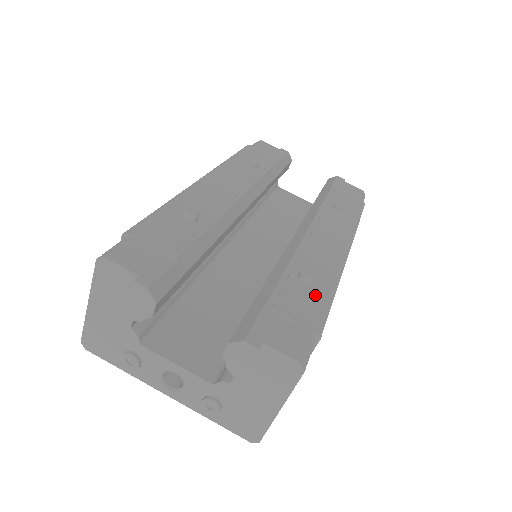
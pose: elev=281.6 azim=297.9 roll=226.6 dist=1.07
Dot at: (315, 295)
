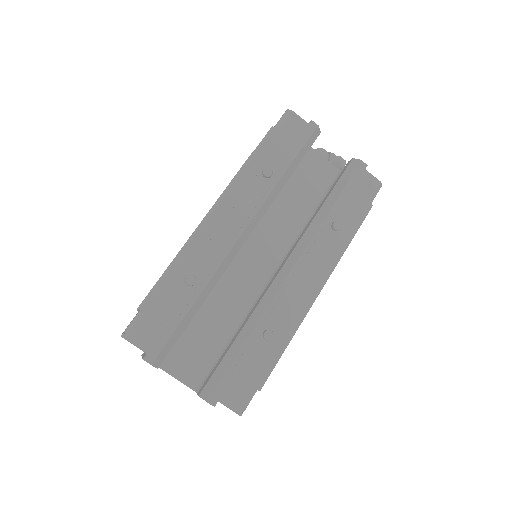
Dot at: (269, 352)
